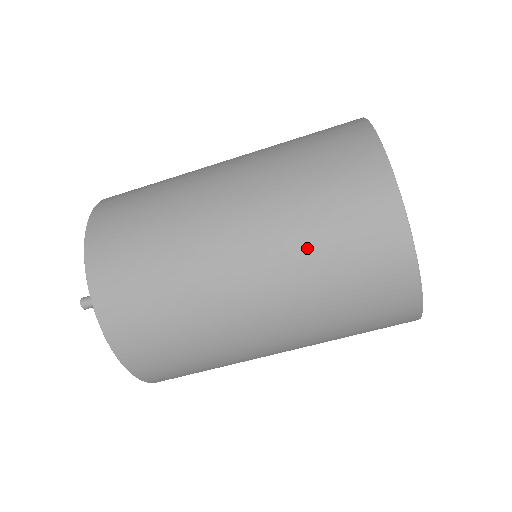
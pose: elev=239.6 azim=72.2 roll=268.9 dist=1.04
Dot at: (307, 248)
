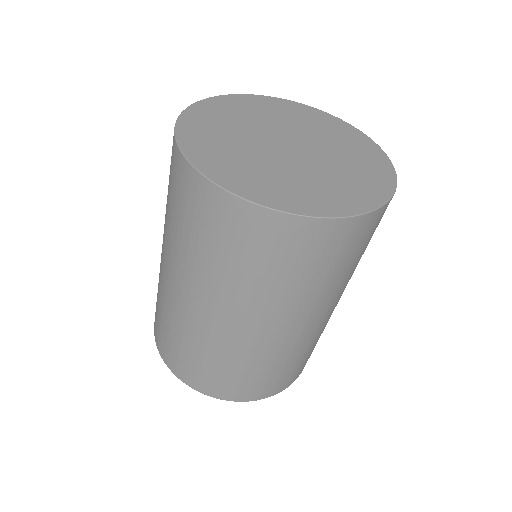
Dot at: (292, 290)
